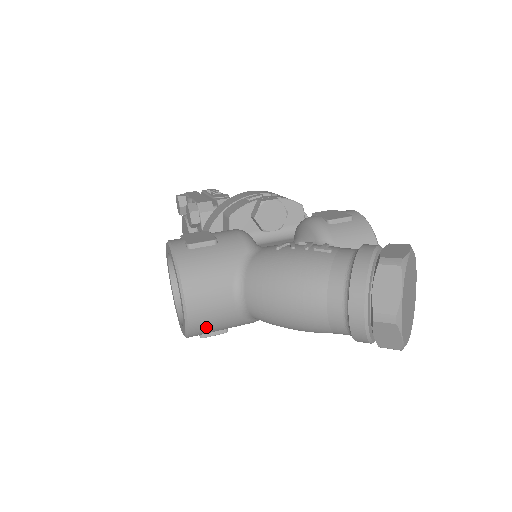
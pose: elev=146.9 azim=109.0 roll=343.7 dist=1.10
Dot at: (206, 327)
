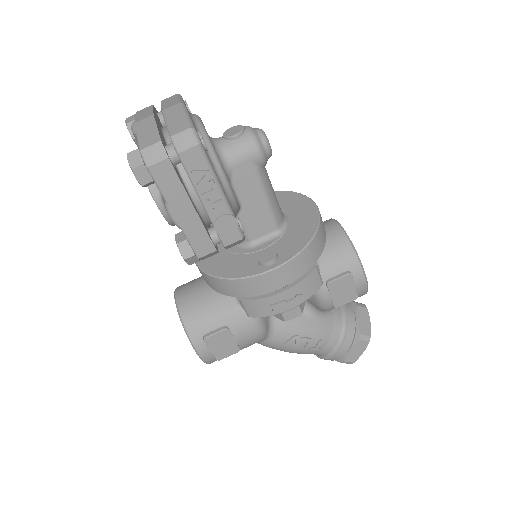
Dot at: occluded
